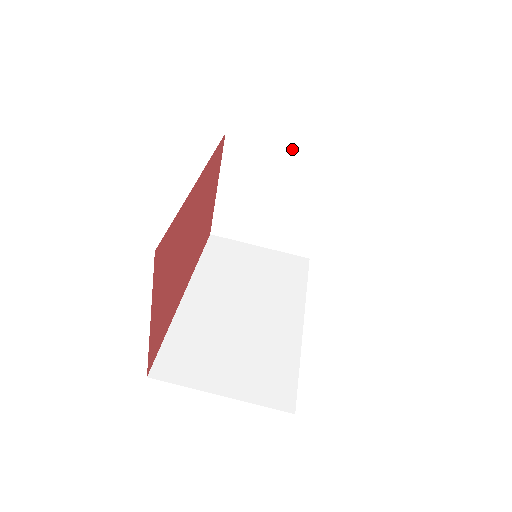
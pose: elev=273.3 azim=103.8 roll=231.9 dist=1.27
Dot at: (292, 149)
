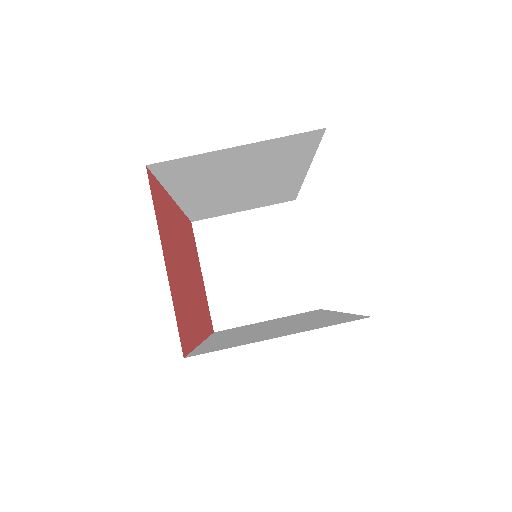
Dot at: (251, 209)
